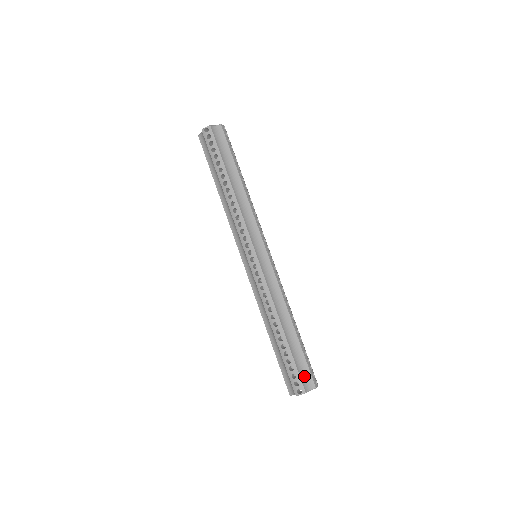
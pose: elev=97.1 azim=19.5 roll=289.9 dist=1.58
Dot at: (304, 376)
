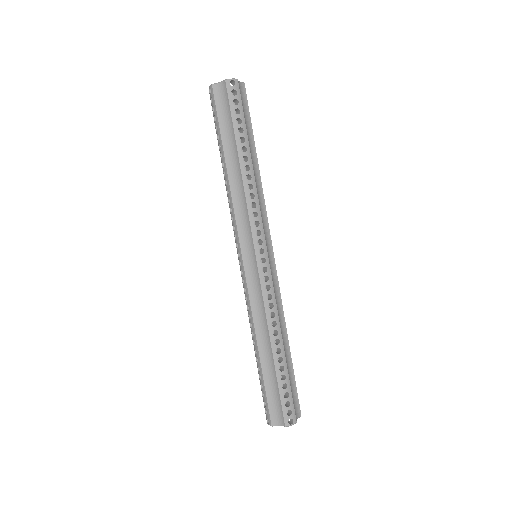
Dot at: (275, 409)
